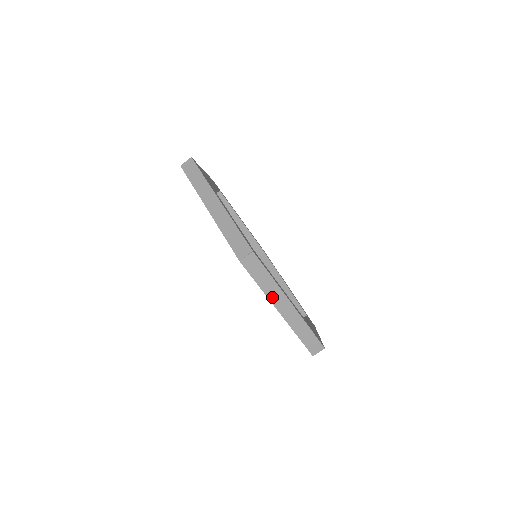
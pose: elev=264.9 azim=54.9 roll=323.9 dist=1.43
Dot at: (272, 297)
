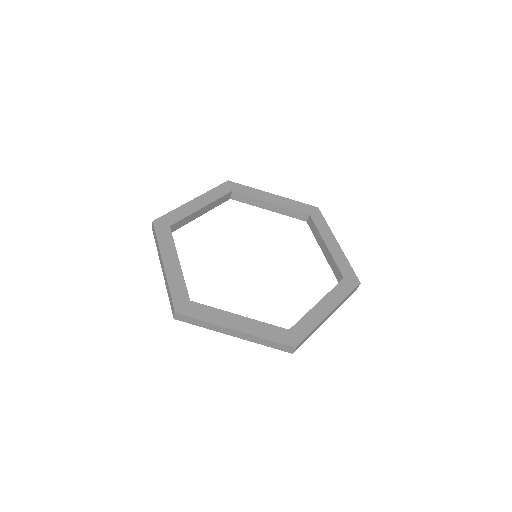
Dot at: occluded
